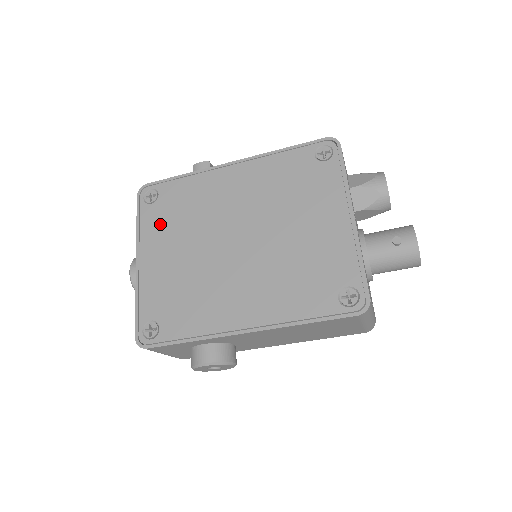
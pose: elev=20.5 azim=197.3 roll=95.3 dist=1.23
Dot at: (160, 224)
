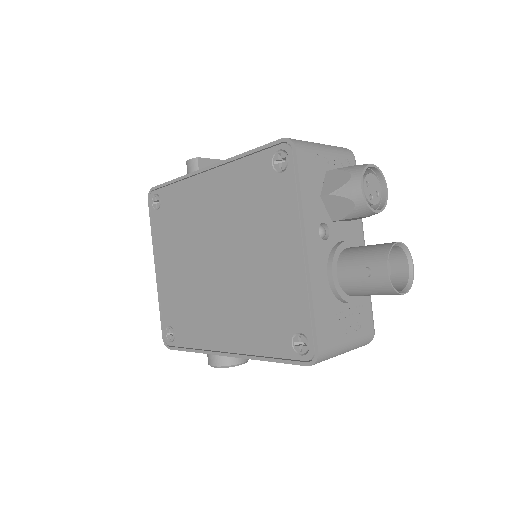
Dot at: (165, 233)
